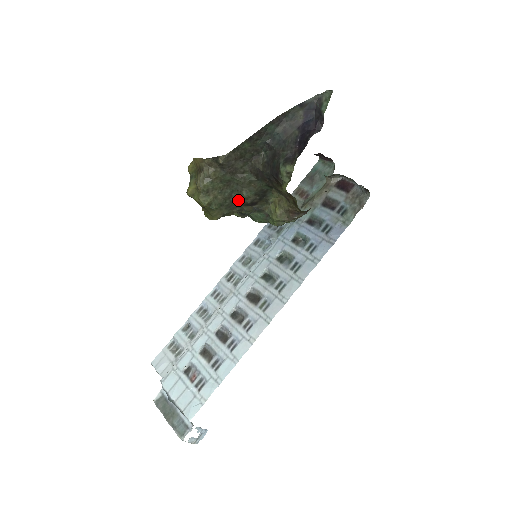
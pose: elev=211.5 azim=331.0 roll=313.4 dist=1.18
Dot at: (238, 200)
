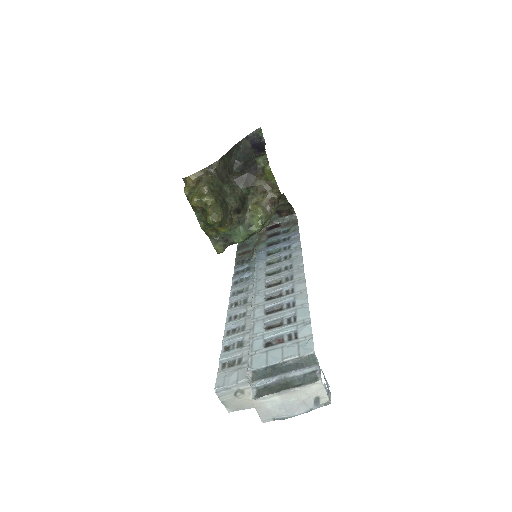
Dot at: (230, 205)
